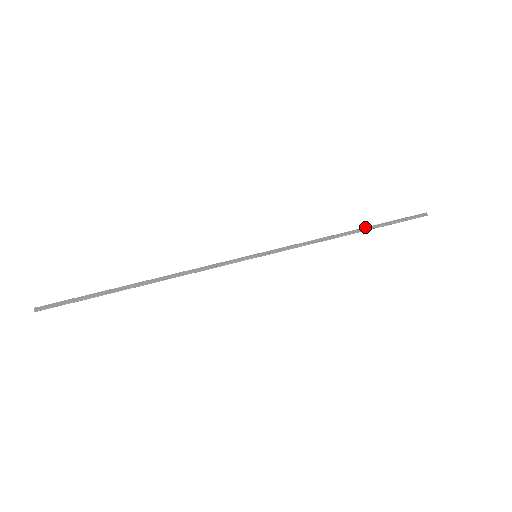
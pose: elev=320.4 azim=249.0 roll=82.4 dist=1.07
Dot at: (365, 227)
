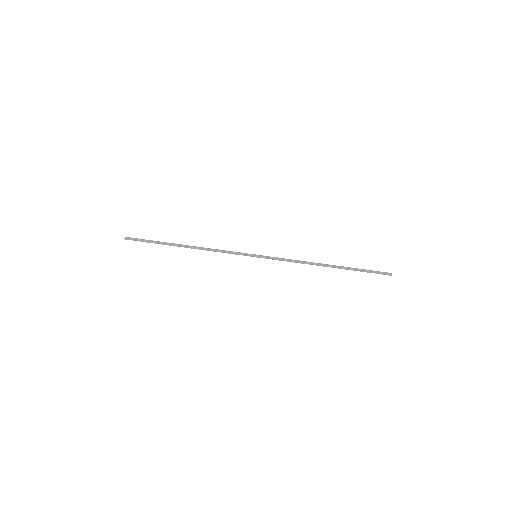
Dot at: (339, 266)
